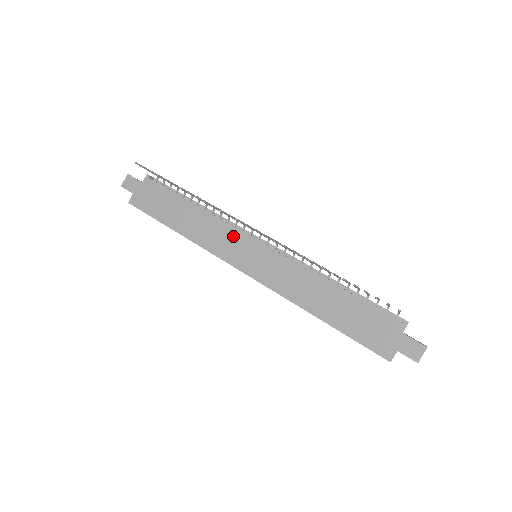
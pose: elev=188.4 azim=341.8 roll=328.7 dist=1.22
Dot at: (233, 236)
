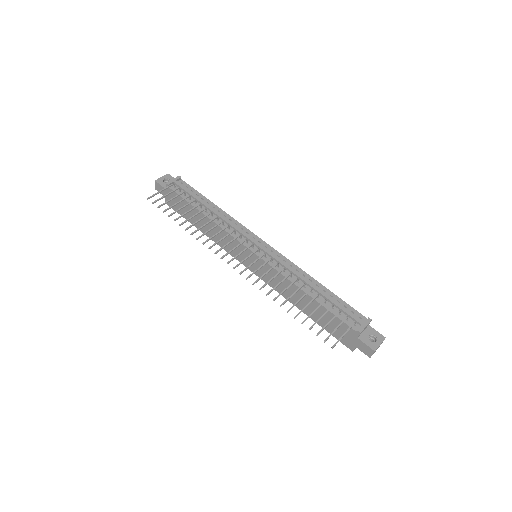
Dot at: (235, 243)
